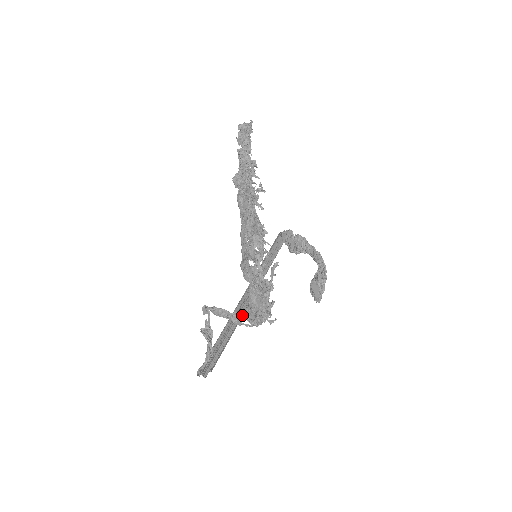
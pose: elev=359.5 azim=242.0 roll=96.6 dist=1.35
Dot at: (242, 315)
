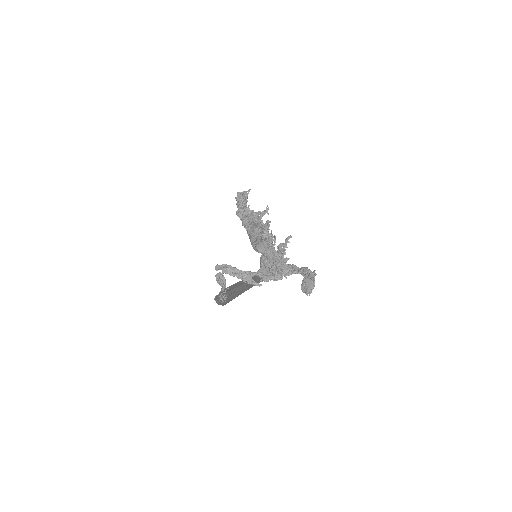
Dot at: (253, 274)
